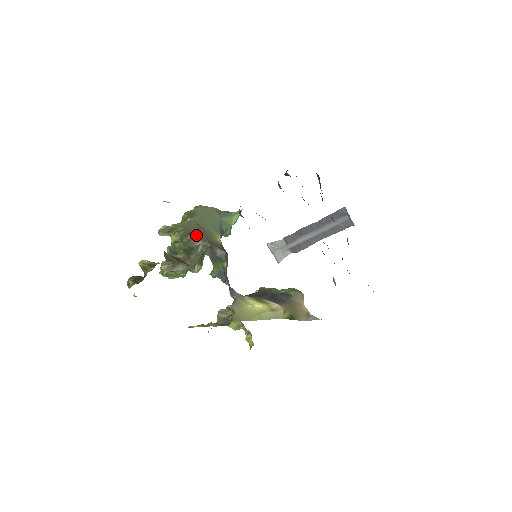
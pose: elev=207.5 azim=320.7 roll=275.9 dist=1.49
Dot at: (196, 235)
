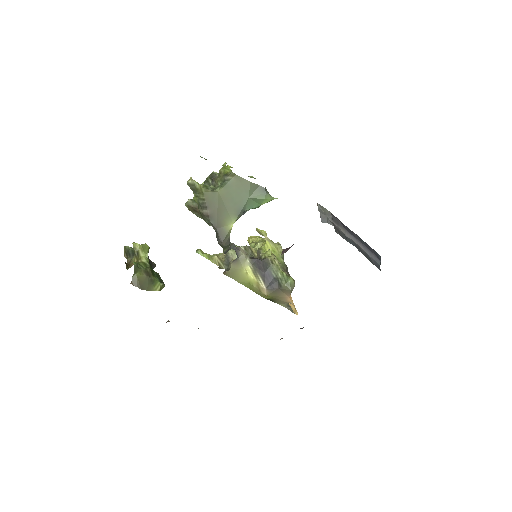
Dot at: (210, 213)
